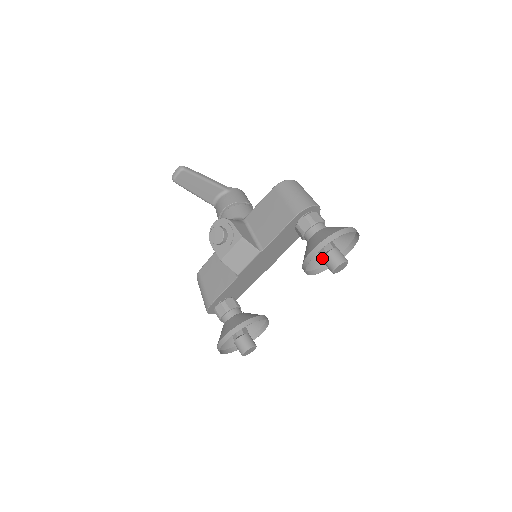
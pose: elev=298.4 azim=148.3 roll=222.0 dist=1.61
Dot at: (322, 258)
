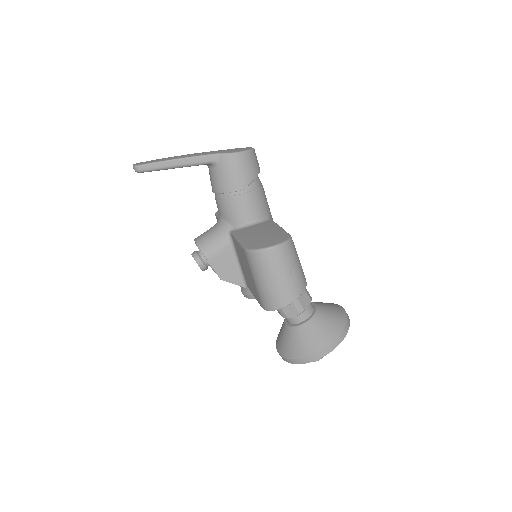
Dot at: occluded
